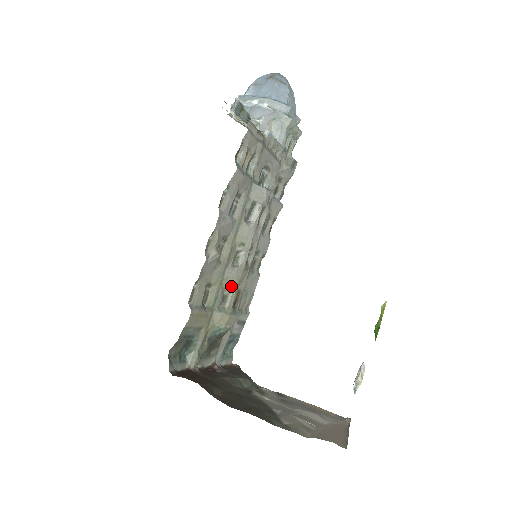
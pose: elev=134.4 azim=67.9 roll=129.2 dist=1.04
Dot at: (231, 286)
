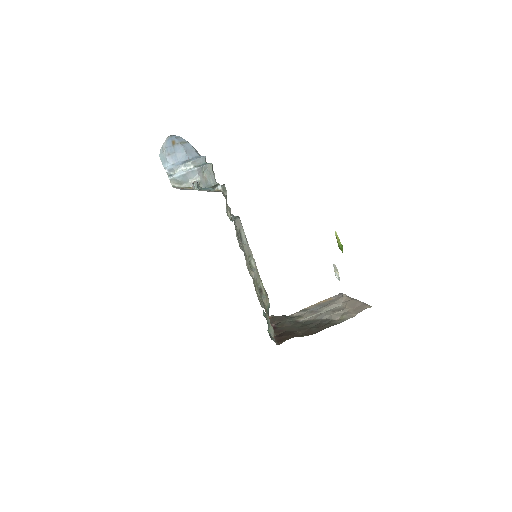
Dot at: (259, 281)
